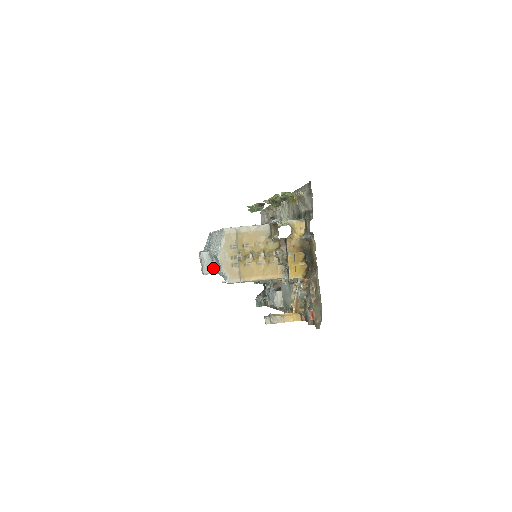
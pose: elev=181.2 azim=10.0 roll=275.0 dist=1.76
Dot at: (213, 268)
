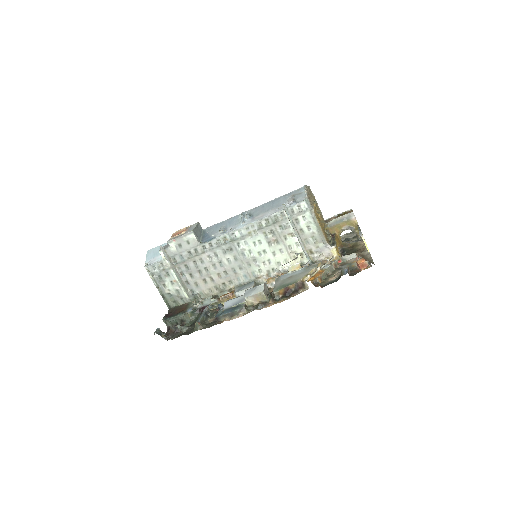
Dot at: (199, 238)
